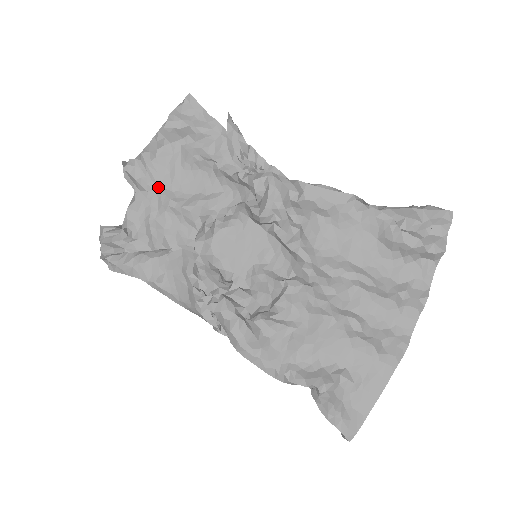
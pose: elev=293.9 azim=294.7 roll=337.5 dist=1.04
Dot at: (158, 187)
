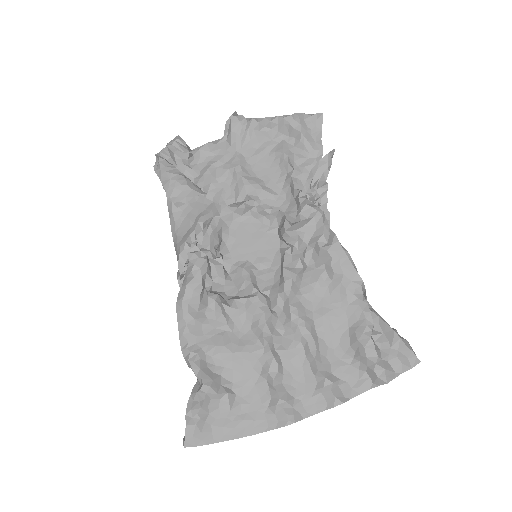
Dot at: (240, 150)
